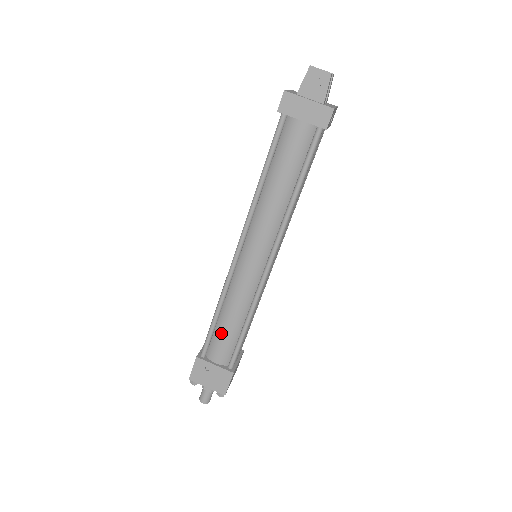
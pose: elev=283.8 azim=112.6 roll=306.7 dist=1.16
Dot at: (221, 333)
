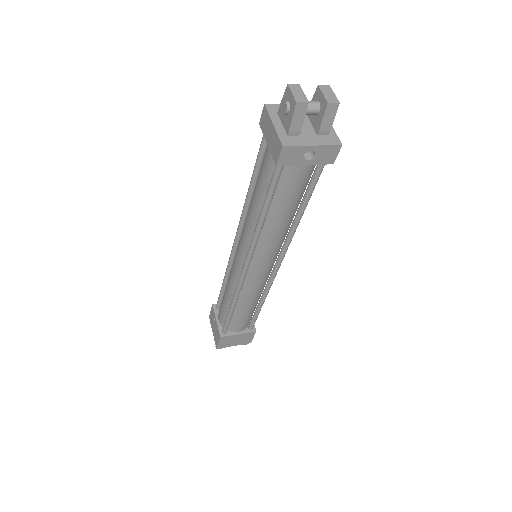
Dot at: (223, 300)
